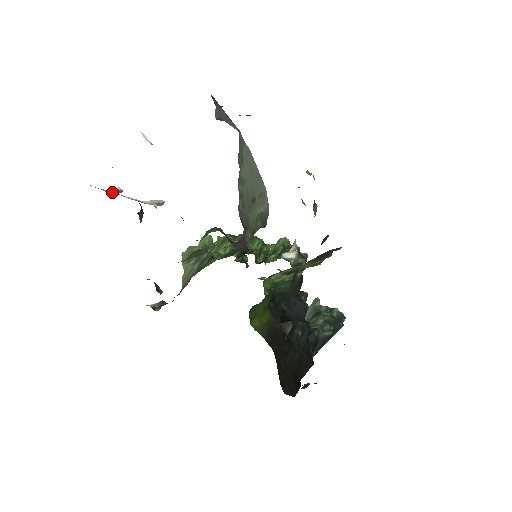
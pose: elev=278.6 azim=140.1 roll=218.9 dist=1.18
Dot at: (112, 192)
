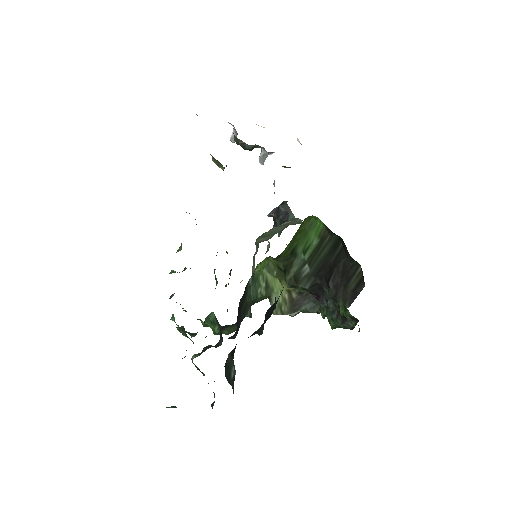
Dot at: occluded
